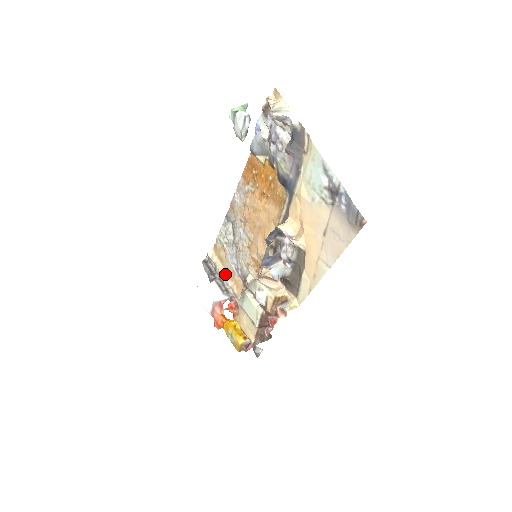
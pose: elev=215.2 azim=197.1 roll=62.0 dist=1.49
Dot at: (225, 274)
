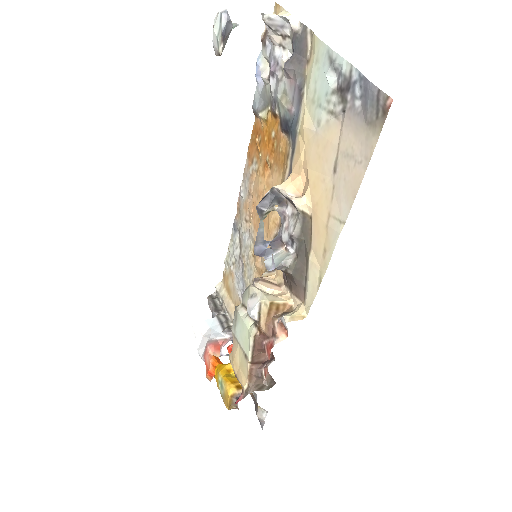
Dot at: (231, 308)
